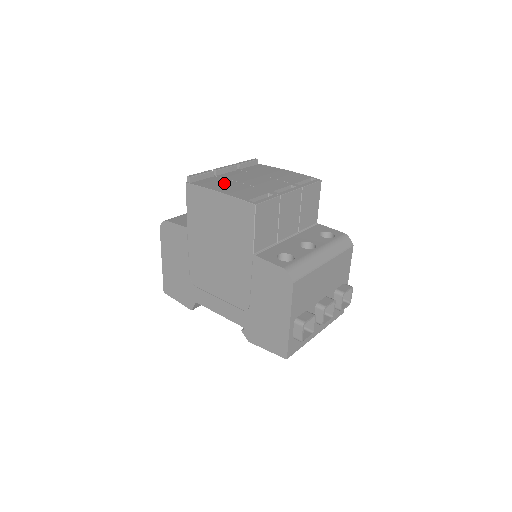
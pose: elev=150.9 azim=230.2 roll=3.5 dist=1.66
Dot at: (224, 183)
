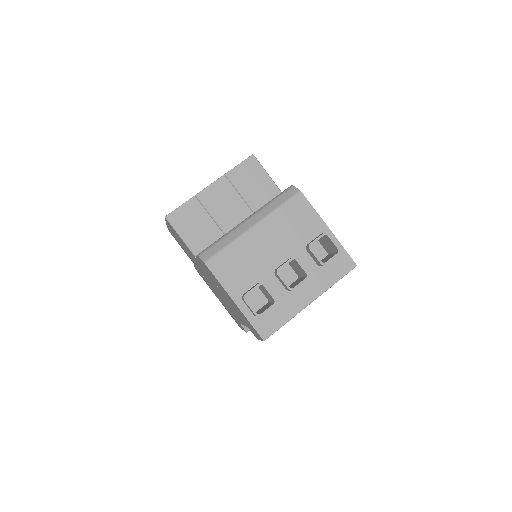
Dot at: occluded
